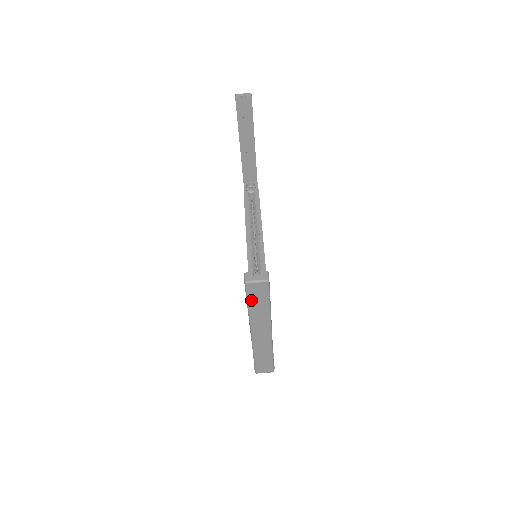
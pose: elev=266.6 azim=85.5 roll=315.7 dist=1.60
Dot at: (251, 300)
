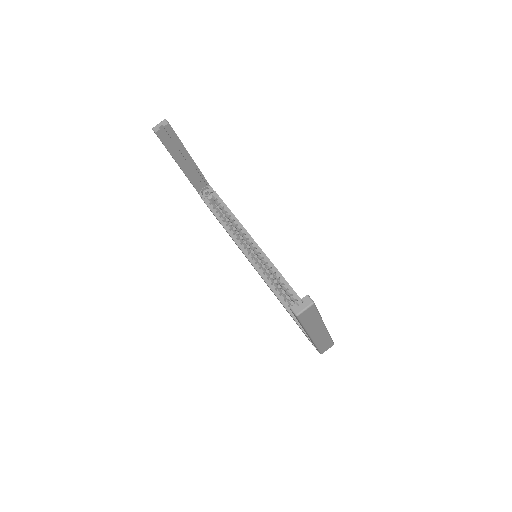
Dot at: (304, 322)
